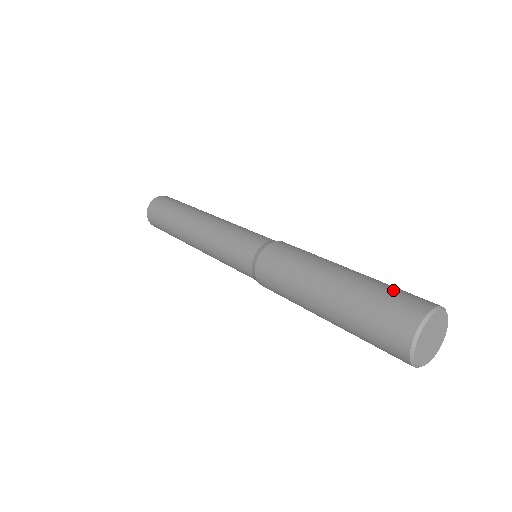
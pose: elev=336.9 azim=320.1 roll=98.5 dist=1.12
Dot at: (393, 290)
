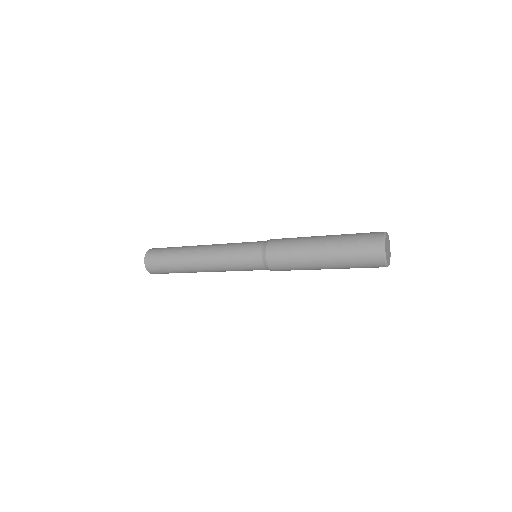
Dot at: occluded
